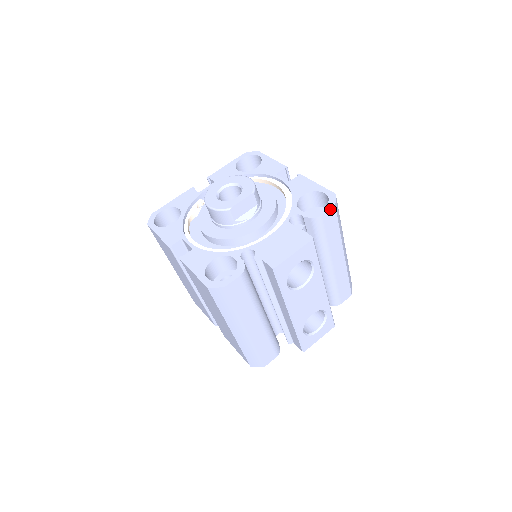
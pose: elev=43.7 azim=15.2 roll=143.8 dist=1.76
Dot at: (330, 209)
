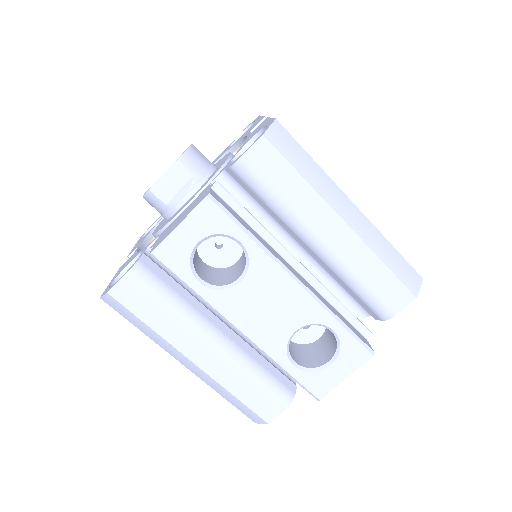
Dot at: (255, 144)
